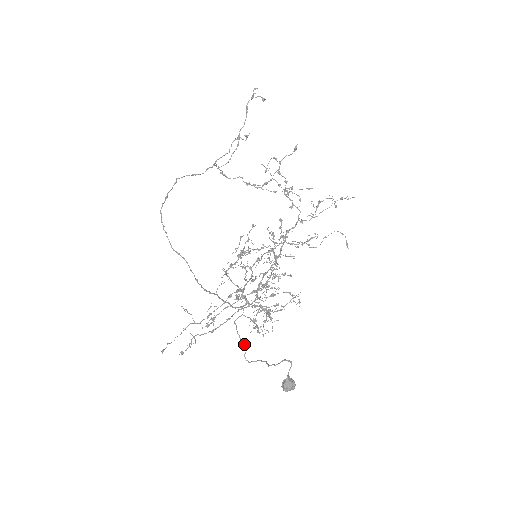
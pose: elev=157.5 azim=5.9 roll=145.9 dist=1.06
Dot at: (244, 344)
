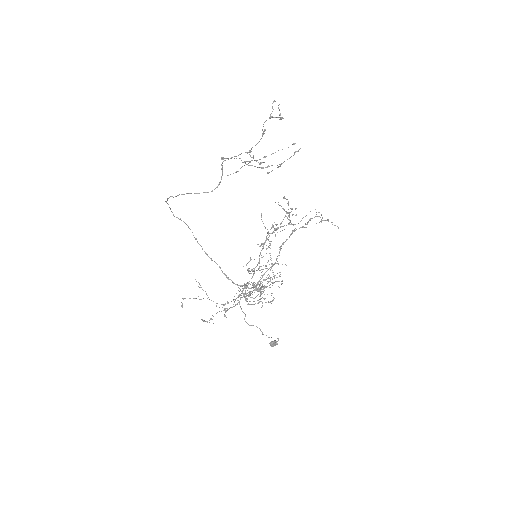
Dot at: (244, 313)
